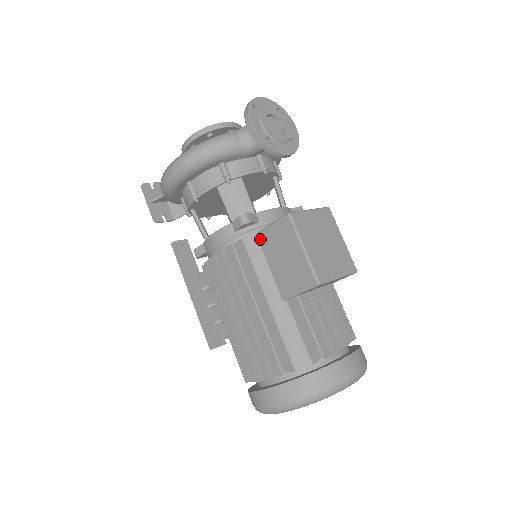
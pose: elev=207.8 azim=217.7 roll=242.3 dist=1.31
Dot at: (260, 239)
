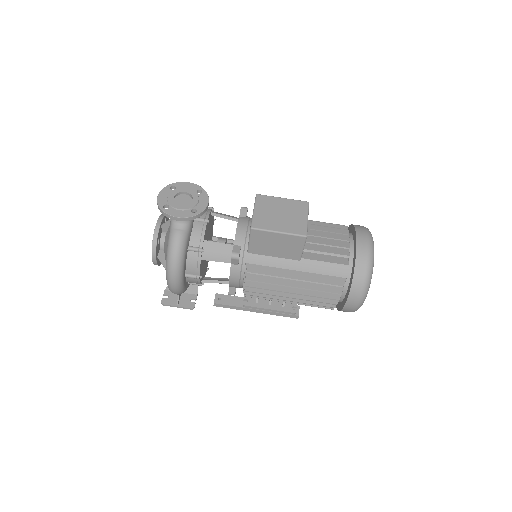
Dot at: (253, 252)
